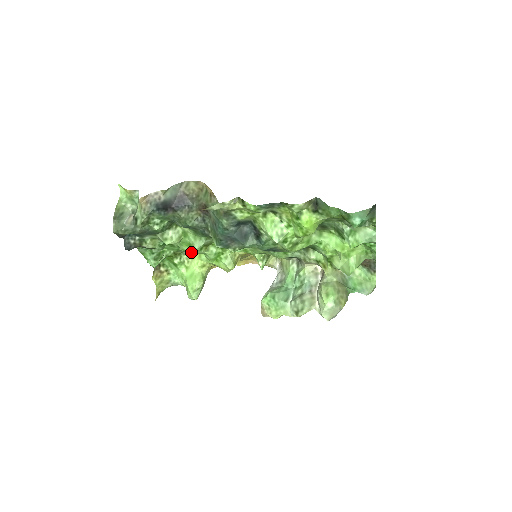
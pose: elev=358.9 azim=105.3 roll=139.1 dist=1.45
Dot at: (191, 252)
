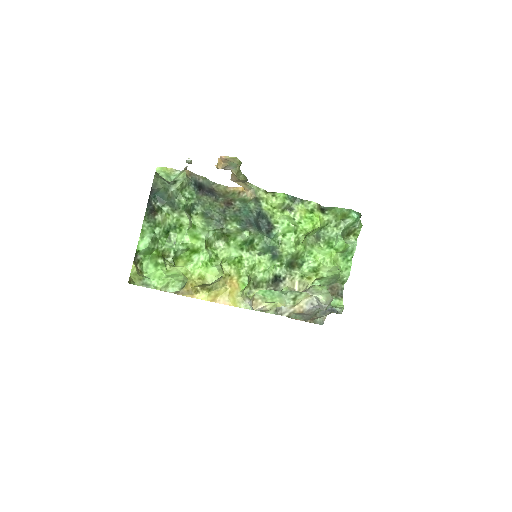
Dot at: (174, 262)
